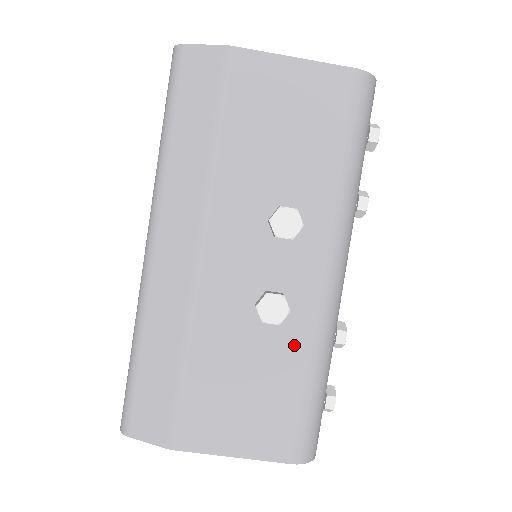
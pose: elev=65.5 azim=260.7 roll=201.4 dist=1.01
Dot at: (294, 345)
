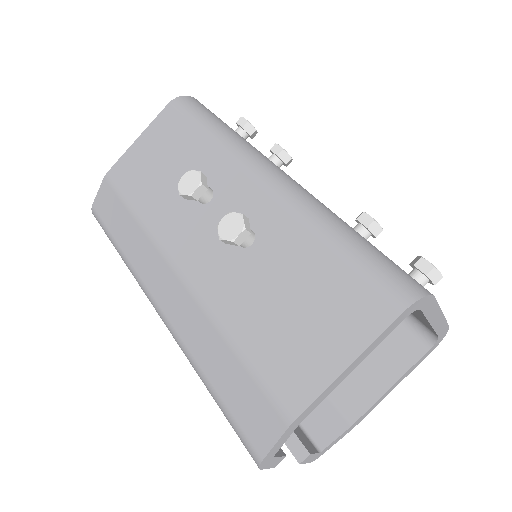
Dot at: (291, 239)
